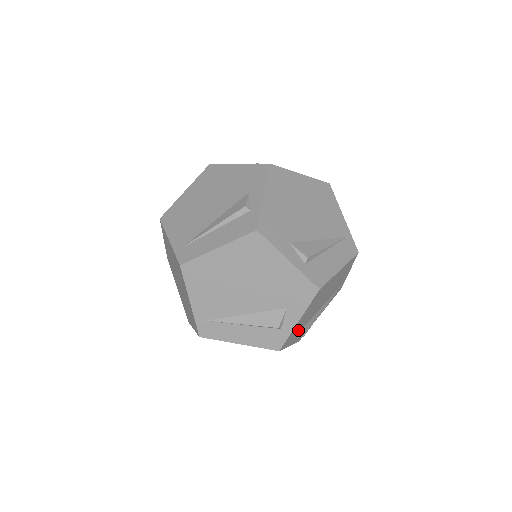
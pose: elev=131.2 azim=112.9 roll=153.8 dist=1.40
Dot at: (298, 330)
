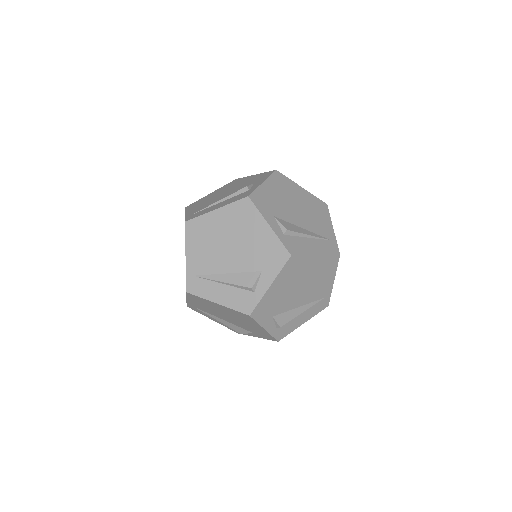
Dot at: (273, 309)
